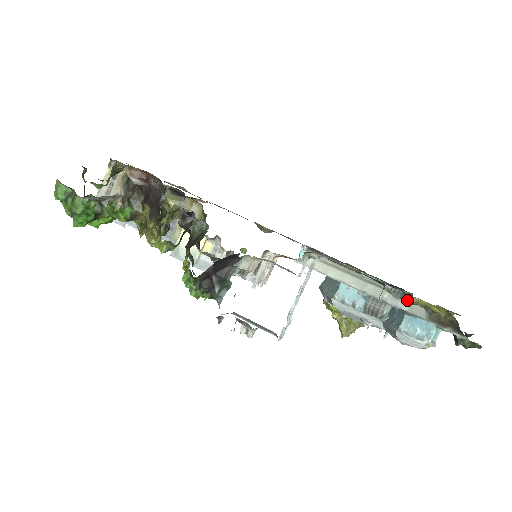
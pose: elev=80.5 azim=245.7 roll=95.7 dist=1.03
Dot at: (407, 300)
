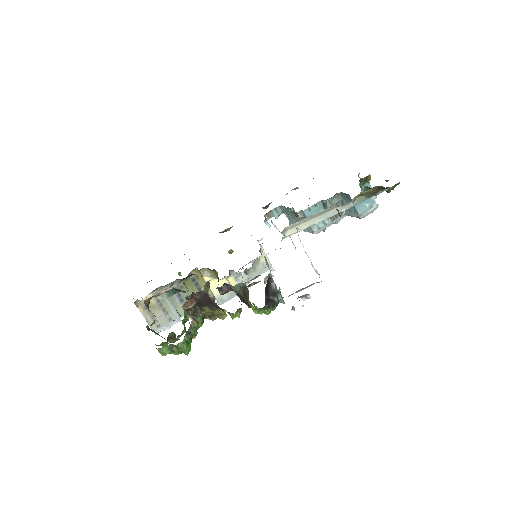
Dot at: (347, 197)
